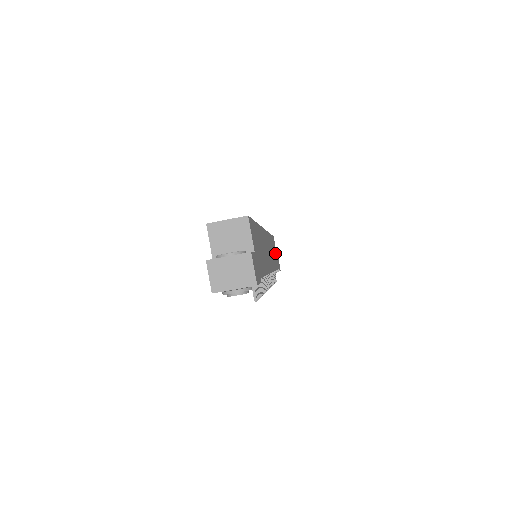
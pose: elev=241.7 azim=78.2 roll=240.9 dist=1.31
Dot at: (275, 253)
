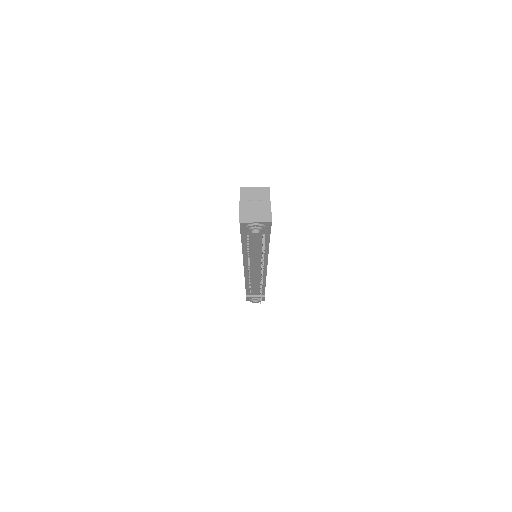
Dot at: occluded
